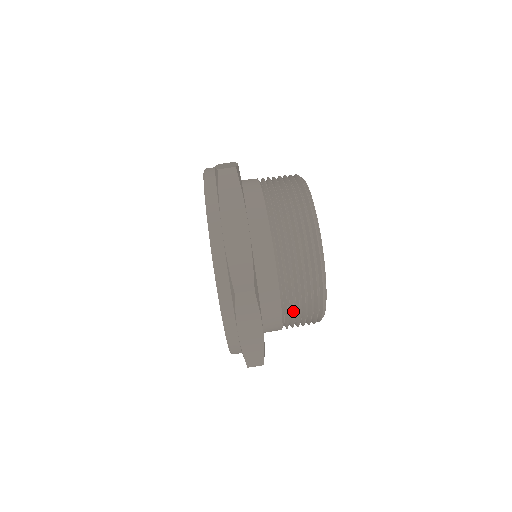
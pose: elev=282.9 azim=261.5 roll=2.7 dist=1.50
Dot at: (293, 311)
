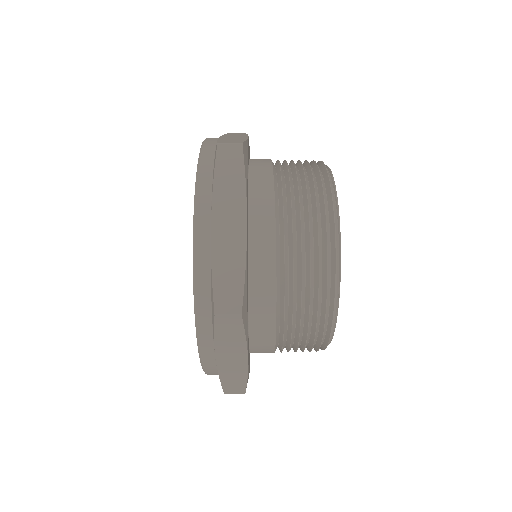
Dot at: (290, 338)
